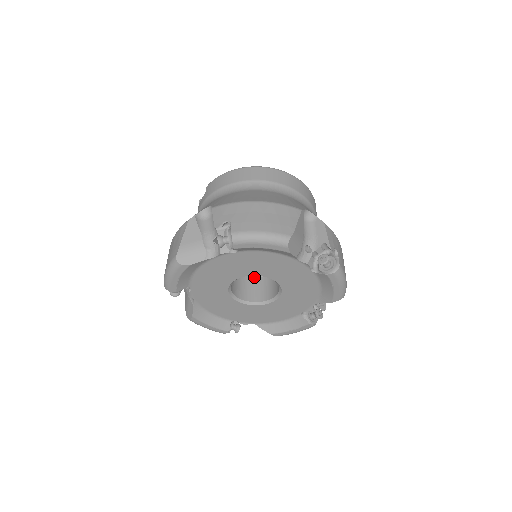
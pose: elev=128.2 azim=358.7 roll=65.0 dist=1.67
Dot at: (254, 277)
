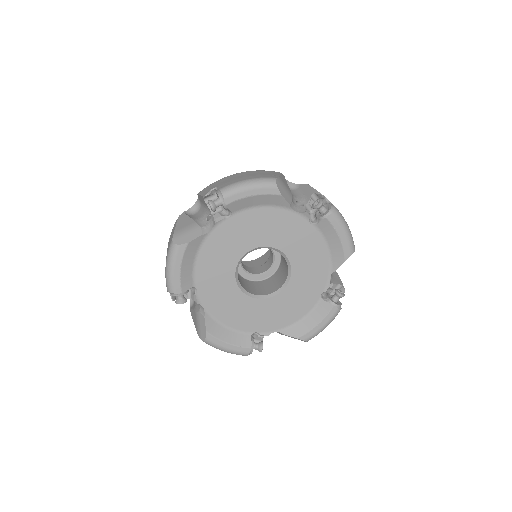
Dot at: (261, 281)
